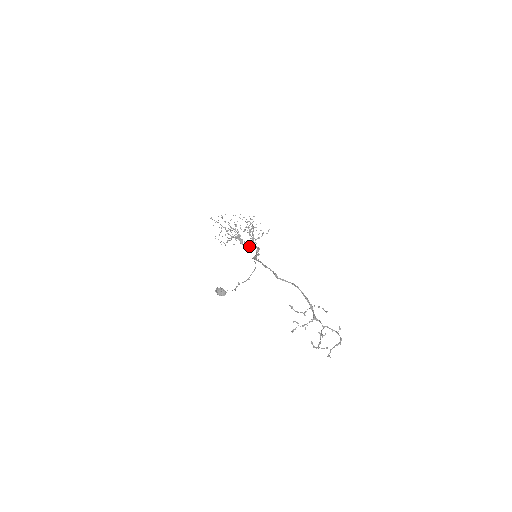
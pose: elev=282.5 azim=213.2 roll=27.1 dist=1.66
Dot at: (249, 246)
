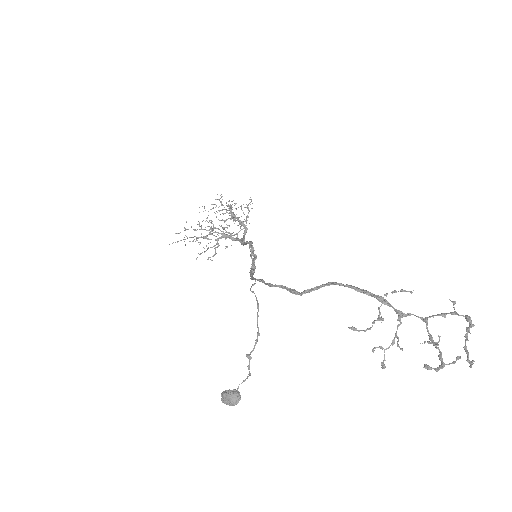
Dot at: (241, 242)
